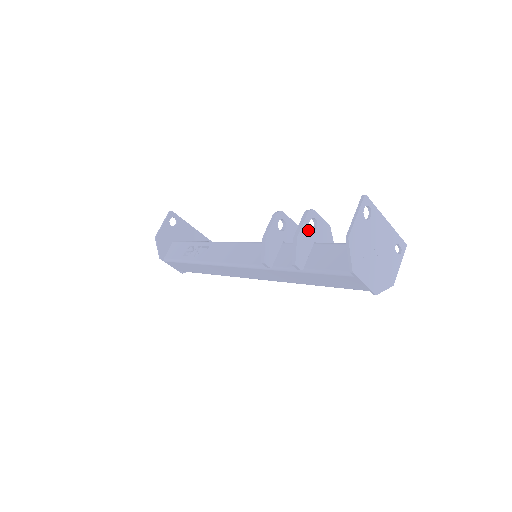
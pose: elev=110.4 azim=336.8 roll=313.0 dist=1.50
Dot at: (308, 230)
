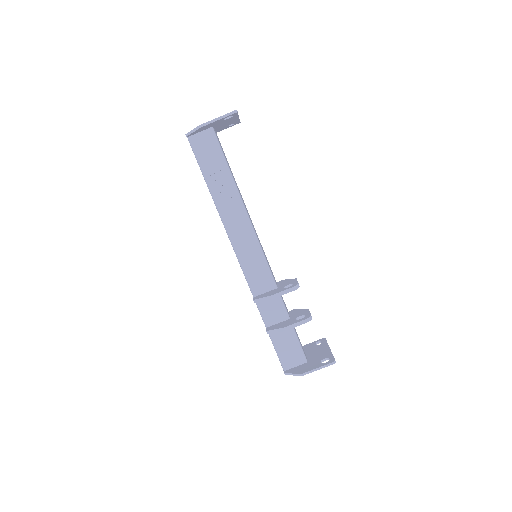
Dot at: occluded
